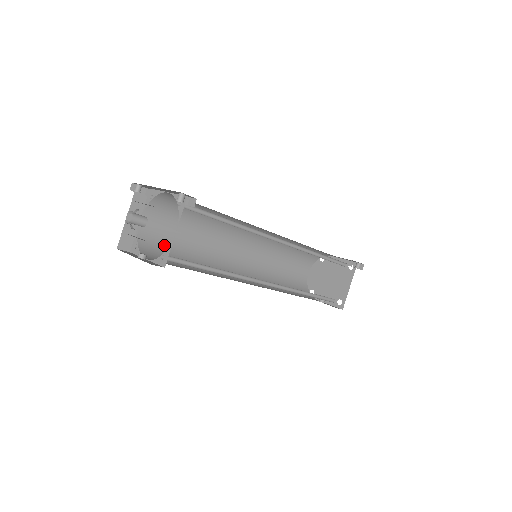
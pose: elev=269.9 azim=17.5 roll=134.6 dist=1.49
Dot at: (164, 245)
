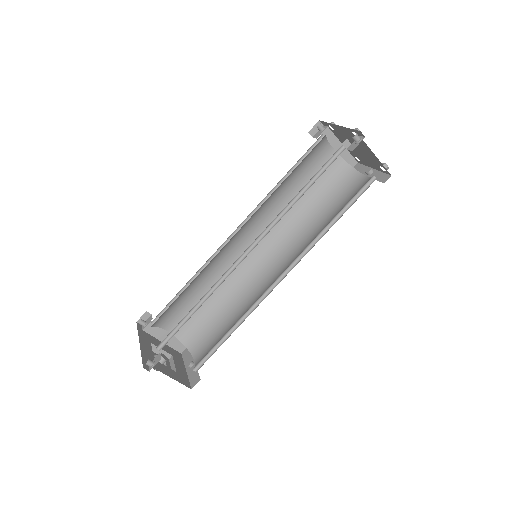
Dot at: (198, 321)
